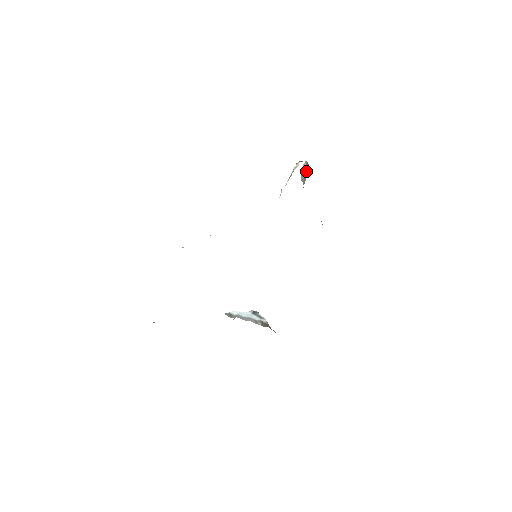
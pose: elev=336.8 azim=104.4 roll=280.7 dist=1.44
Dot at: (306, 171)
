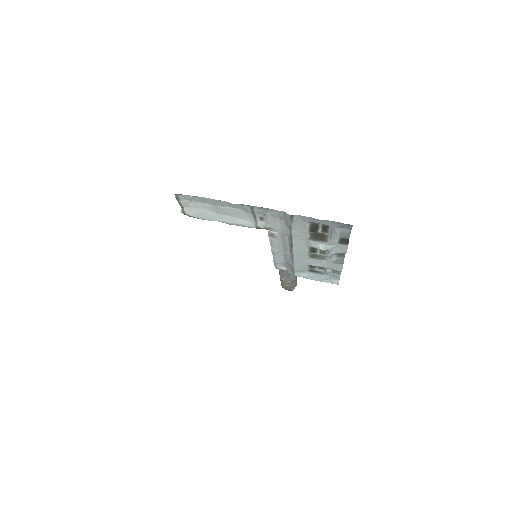
Dot at: occluded
